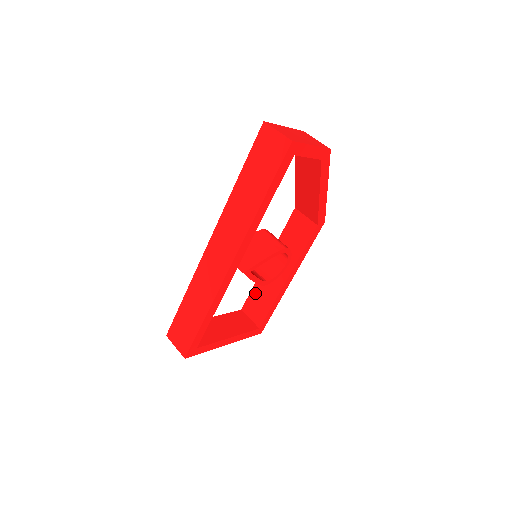
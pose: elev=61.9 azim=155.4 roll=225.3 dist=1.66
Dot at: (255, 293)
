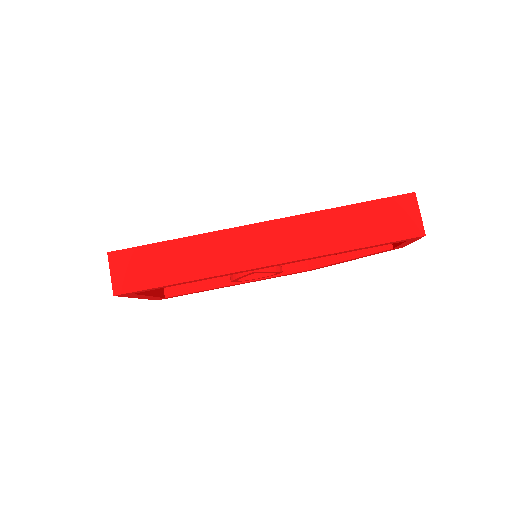
Dot at: occluded
